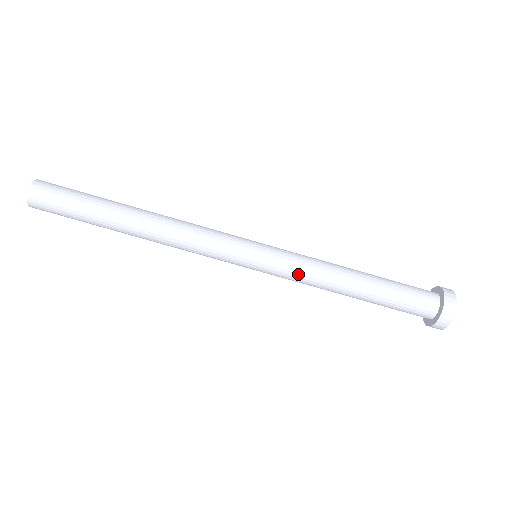
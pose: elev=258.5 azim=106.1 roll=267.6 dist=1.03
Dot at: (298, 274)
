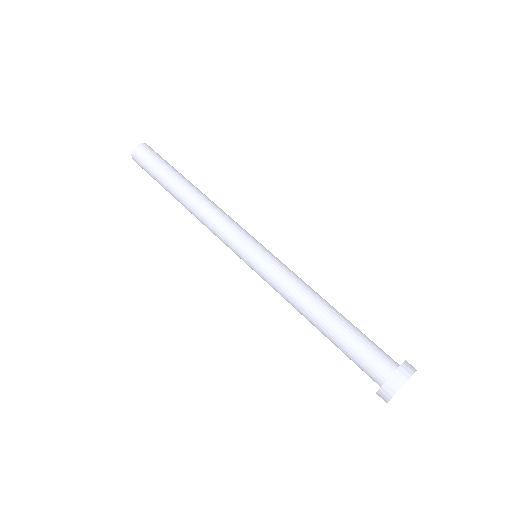
Dot at: (290, 271)
